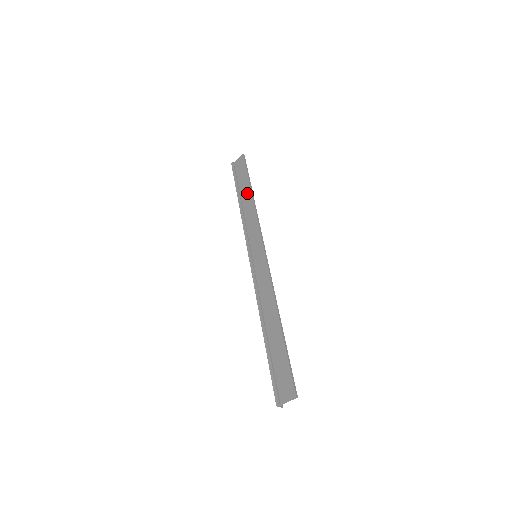
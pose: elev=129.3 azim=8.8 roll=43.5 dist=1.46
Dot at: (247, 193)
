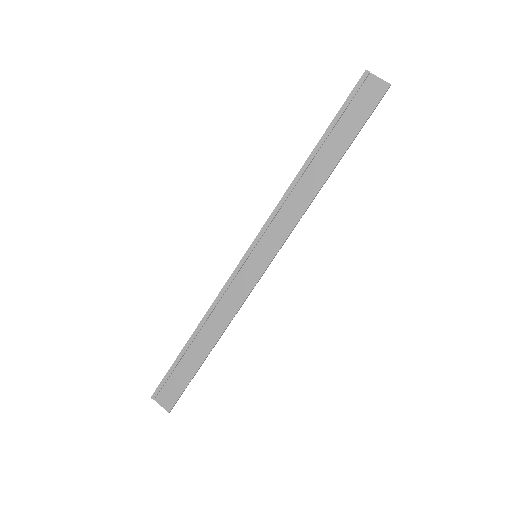
Dot at: (328, 163)
